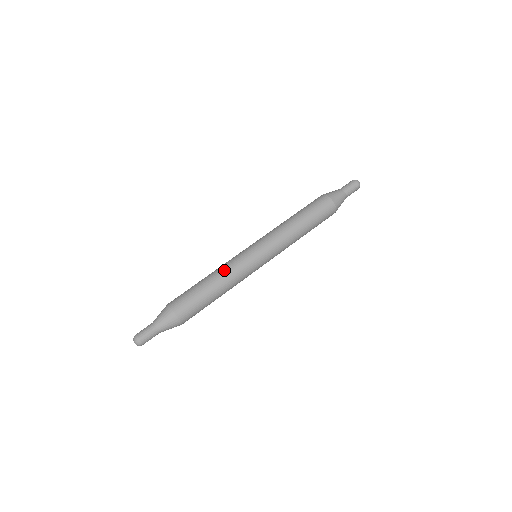
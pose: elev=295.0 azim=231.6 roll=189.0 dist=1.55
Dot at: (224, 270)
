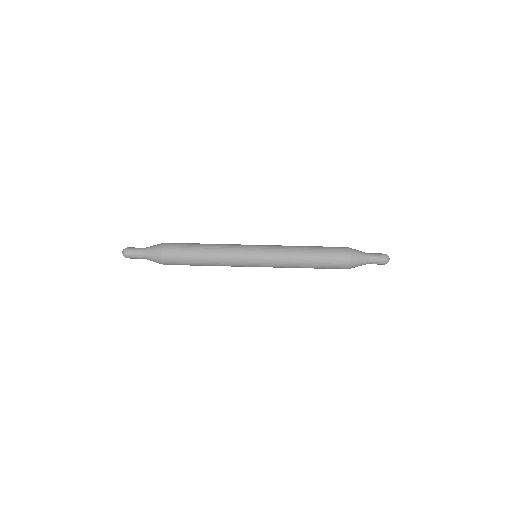
Dot at: (221, 261)
